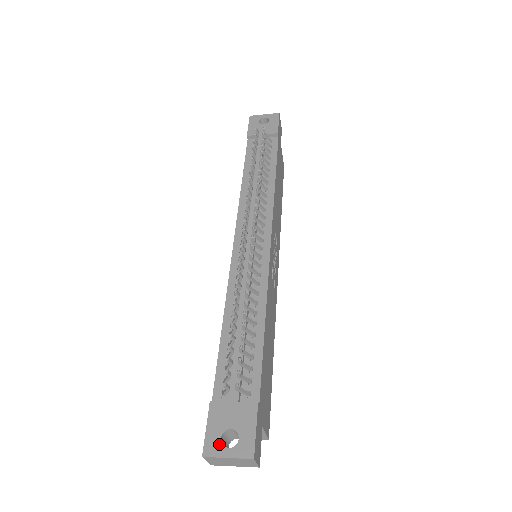
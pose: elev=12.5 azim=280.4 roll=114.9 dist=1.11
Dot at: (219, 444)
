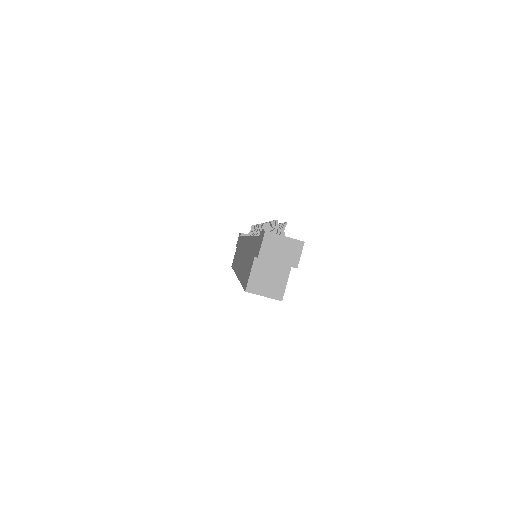
Dot at: occluded
